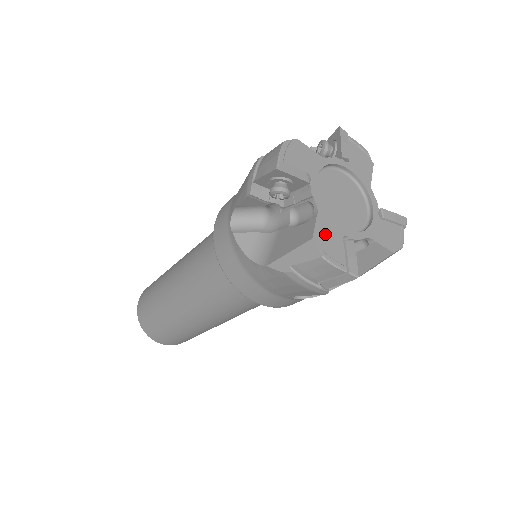
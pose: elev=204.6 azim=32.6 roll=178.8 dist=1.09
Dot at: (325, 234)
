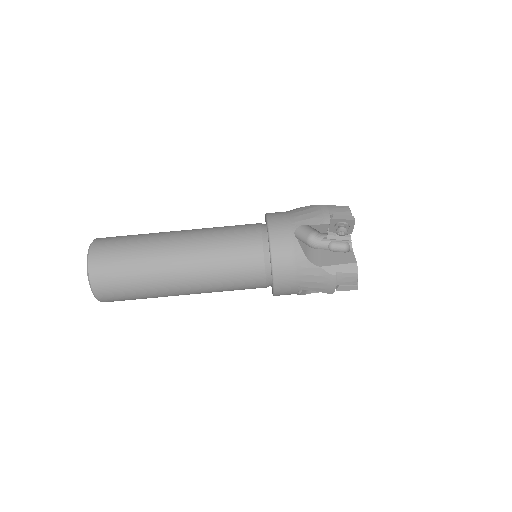
Dot at: occluded
